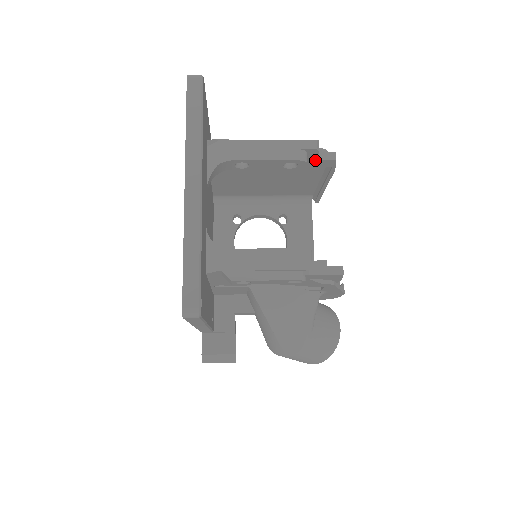
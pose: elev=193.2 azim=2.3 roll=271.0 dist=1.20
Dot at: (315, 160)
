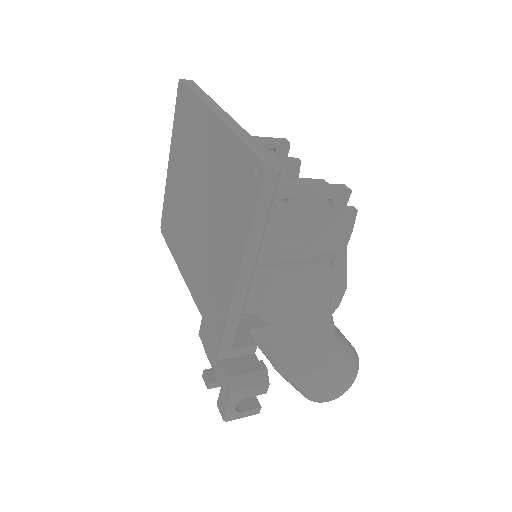
Dot at: (285, 161)
